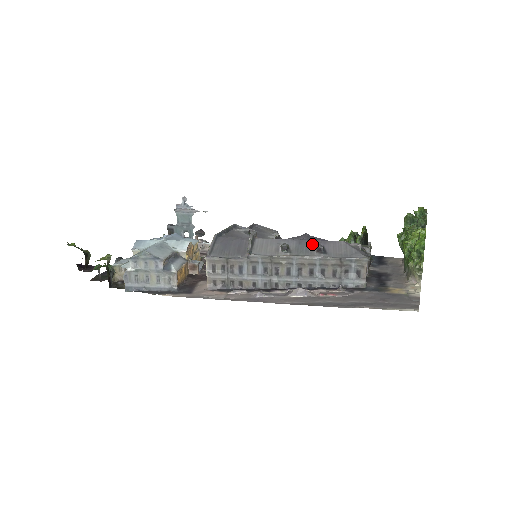
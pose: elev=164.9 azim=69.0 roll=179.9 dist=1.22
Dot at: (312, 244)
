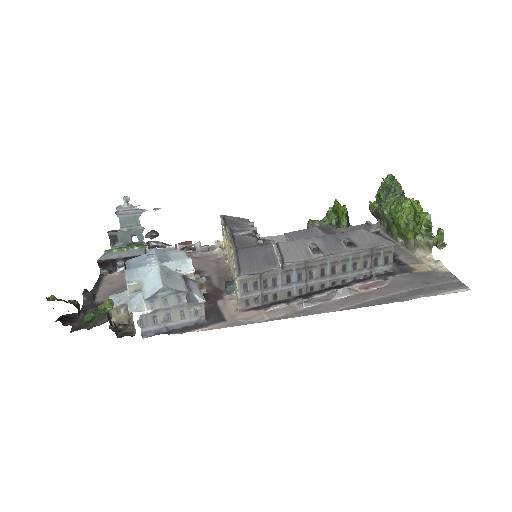
Dot at: (337, 238)
